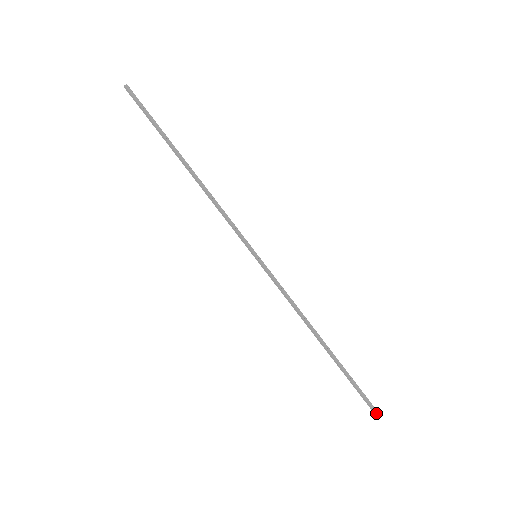
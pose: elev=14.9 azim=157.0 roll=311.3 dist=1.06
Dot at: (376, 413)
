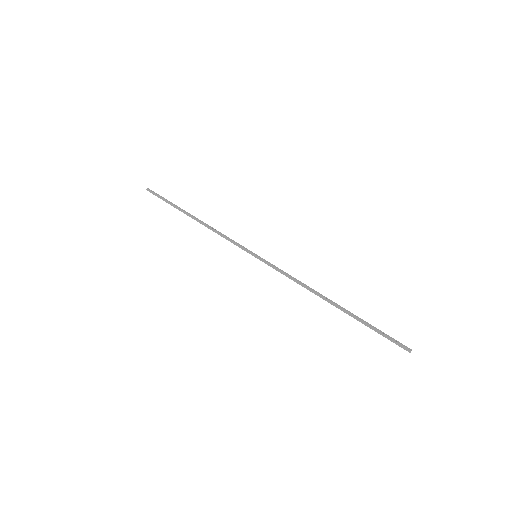
Dot at: (404, 349)
